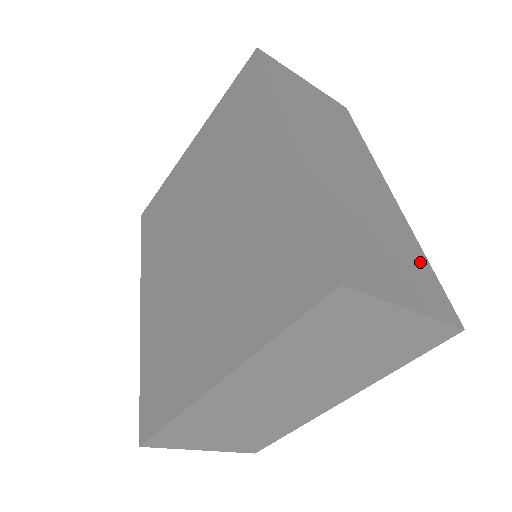
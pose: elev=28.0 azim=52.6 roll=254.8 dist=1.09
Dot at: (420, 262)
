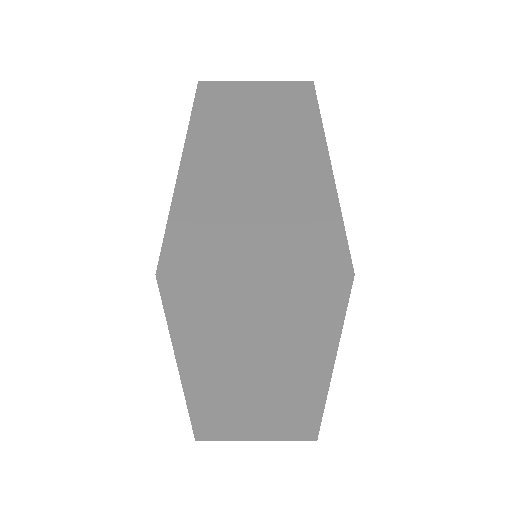
Dot at: (321, 217)
